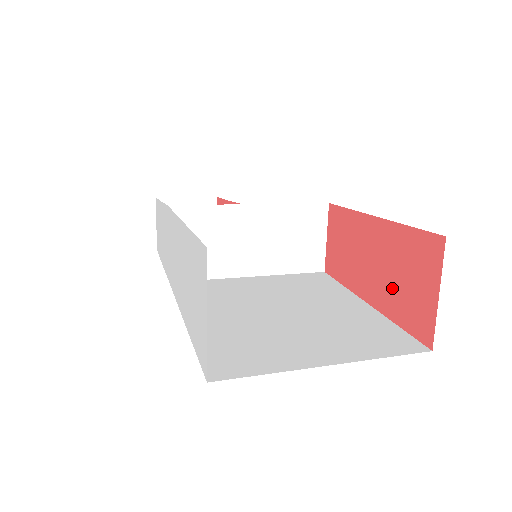
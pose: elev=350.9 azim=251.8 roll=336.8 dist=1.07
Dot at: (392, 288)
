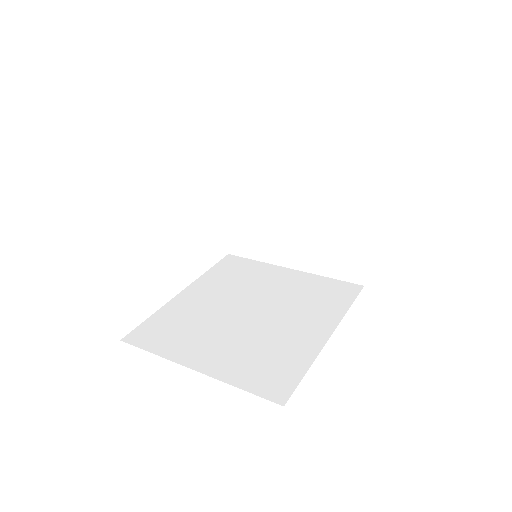
Dot at: occluded
